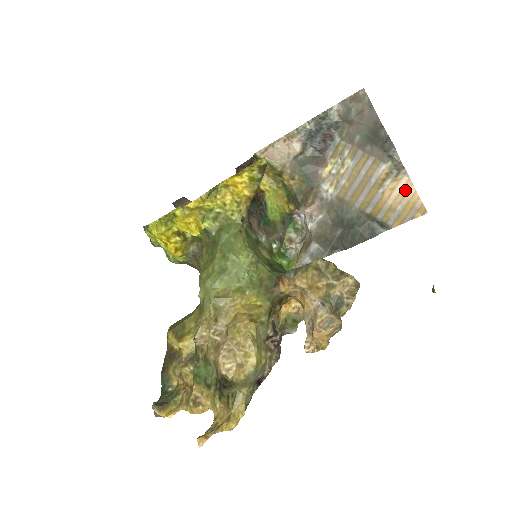
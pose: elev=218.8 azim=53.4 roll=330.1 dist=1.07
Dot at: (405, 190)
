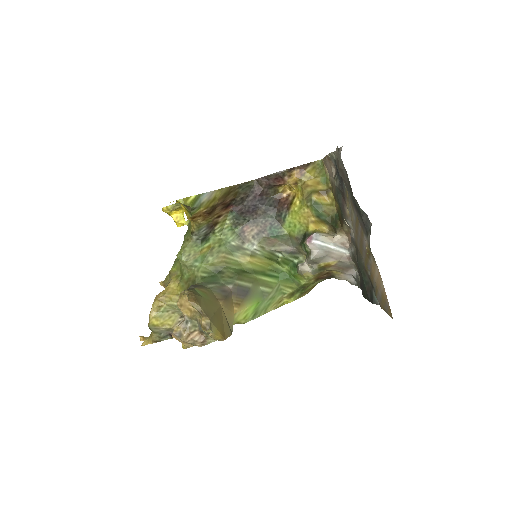
Dot at: (379, 278)
